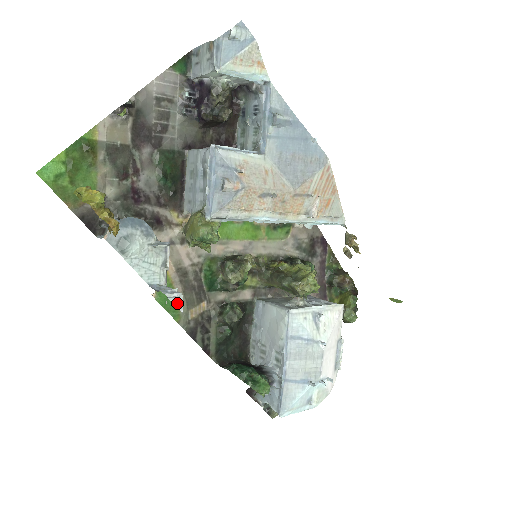
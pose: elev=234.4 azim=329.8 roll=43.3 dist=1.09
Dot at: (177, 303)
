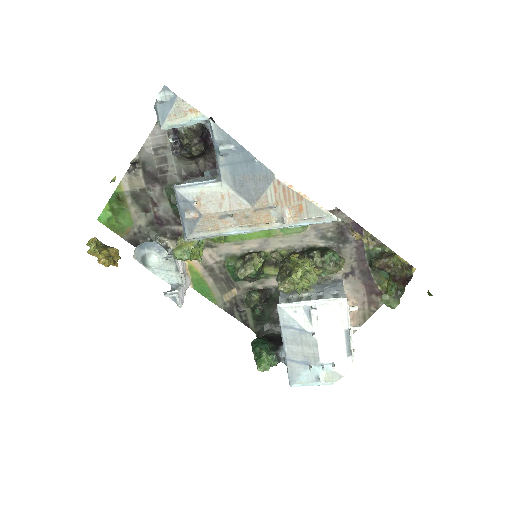
Dot at: (176, 301)
